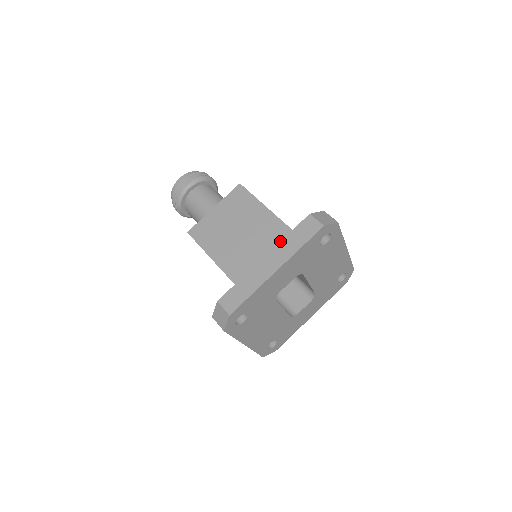
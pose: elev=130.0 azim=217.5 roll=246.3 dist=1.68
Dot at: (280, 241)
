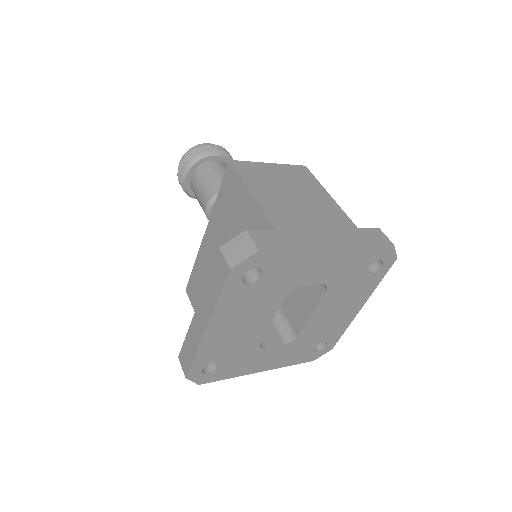
Dot at: (342, 228)
